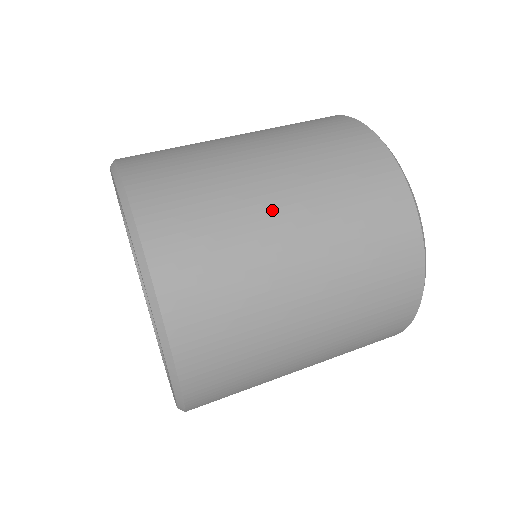
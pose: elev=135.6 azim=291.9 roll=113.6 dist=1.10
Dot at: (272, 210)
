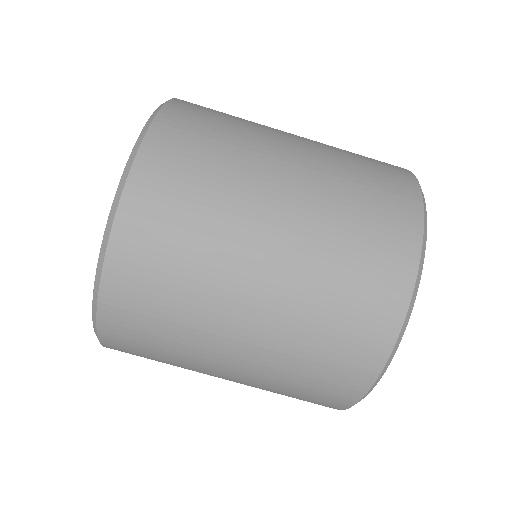
Dot at: occluded
